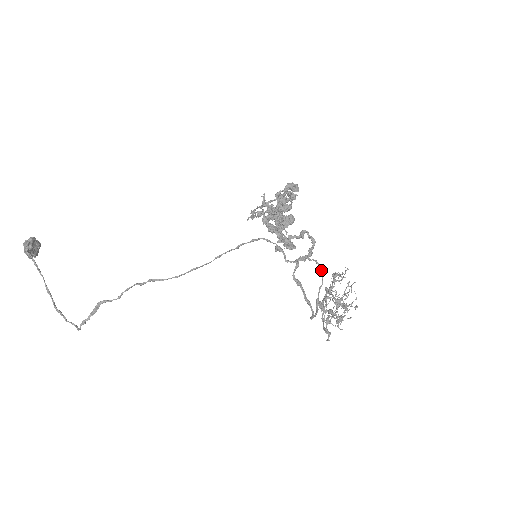
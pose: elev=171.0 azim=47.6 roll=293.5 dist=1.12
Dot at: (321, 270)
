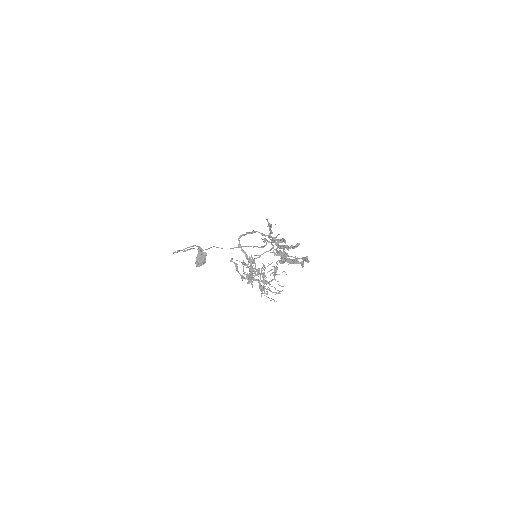
Dot at: (271, 249)
